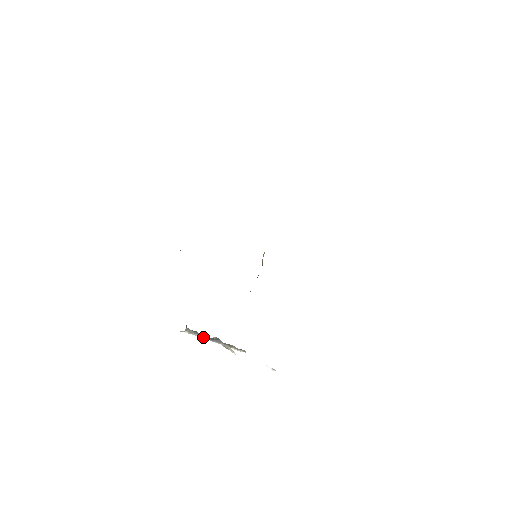
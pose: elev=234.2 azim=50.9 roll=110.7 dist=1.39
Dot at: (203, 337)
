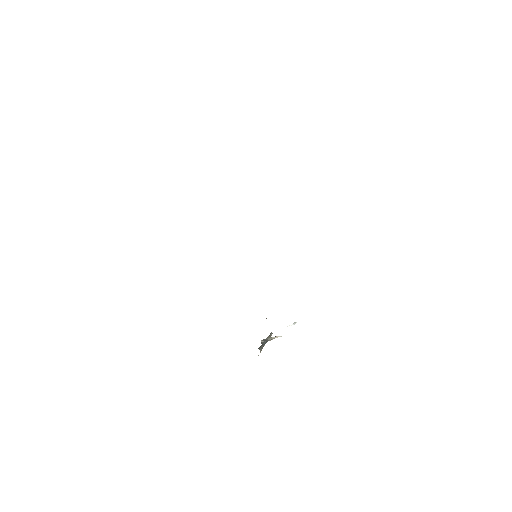
Dot at: occluded
